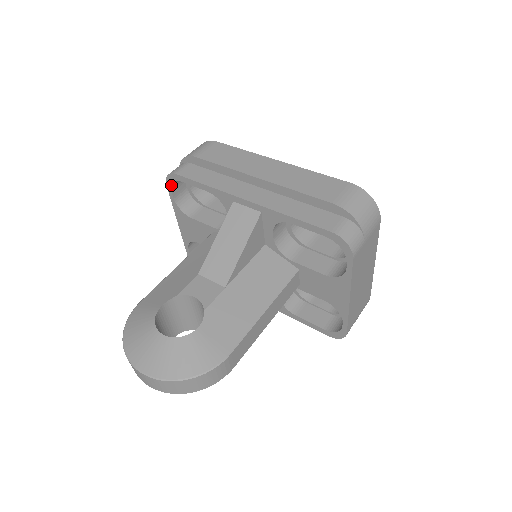
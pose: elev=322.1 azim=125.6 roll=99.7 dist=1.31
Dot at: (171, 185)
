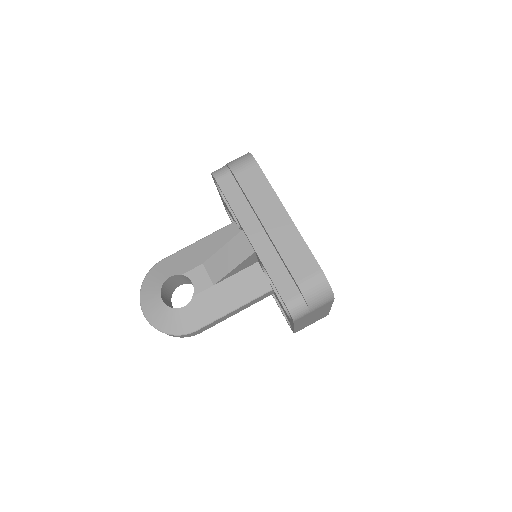
Dot at: occluded
